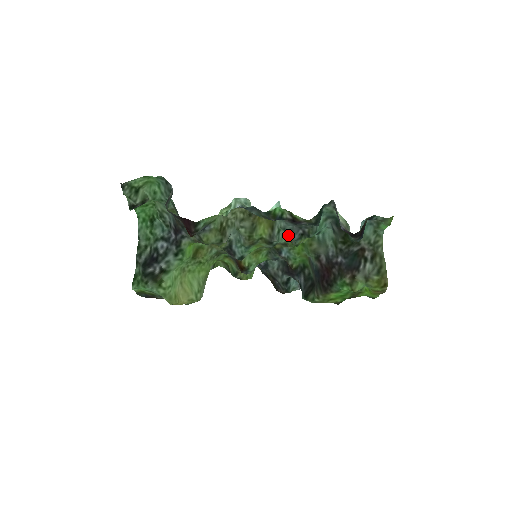
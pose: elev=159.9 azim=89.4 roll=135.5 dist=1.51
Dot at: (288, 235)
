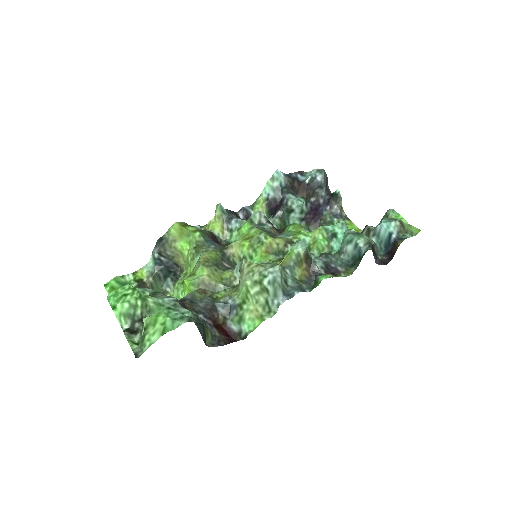
Dot at: occluded
